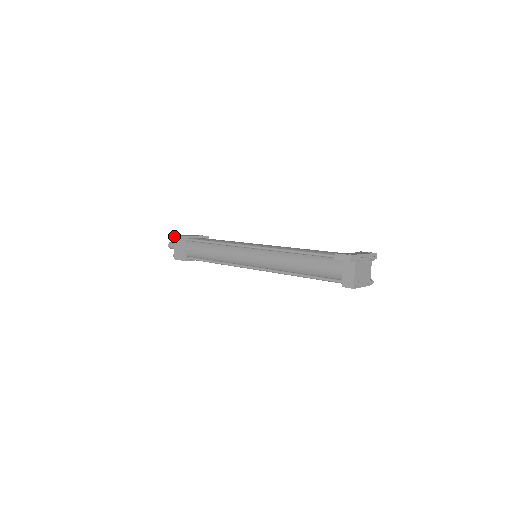
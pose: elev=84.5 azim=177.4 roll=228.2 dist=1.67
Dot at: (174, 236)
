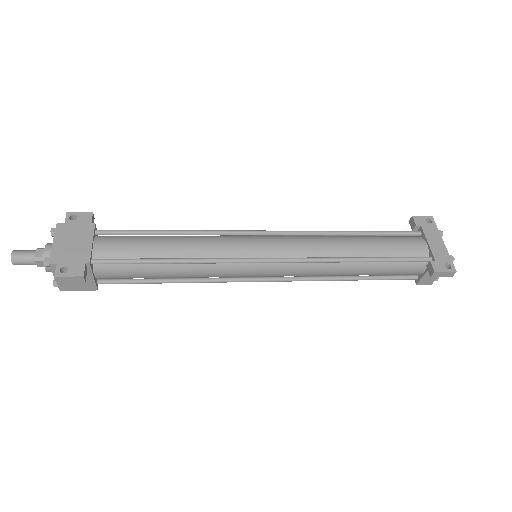
Dot at: (68, 277)
